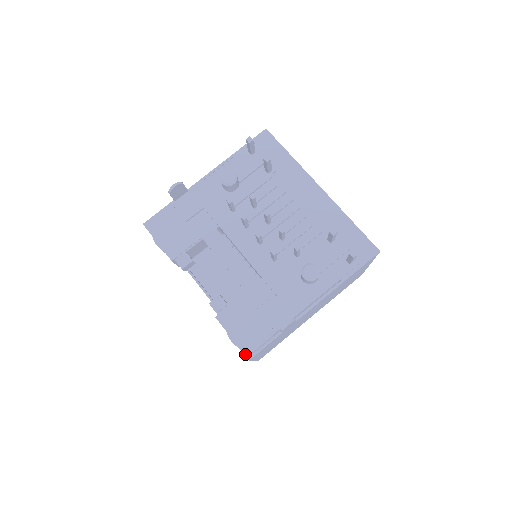
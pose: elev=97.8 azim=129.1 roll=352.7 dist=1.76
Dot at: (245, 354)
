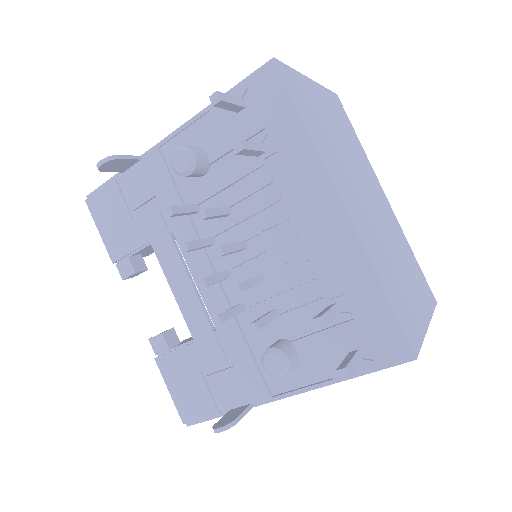
Dot at: (182, 419)
